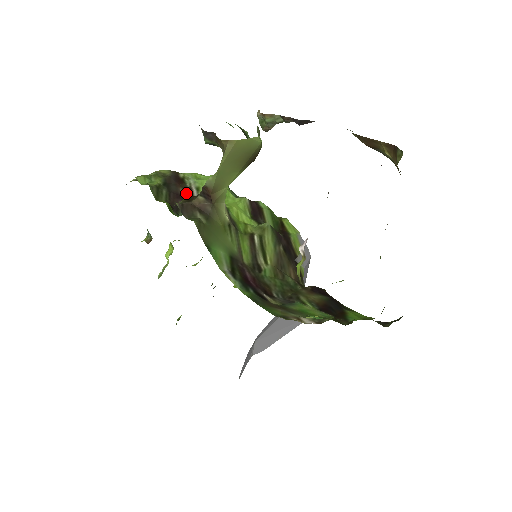
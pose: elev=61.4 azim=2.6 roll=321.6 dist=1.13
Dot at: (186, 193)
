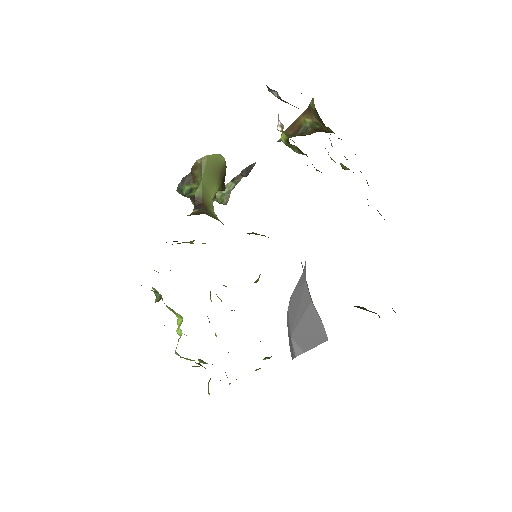
Dot at: occluded
